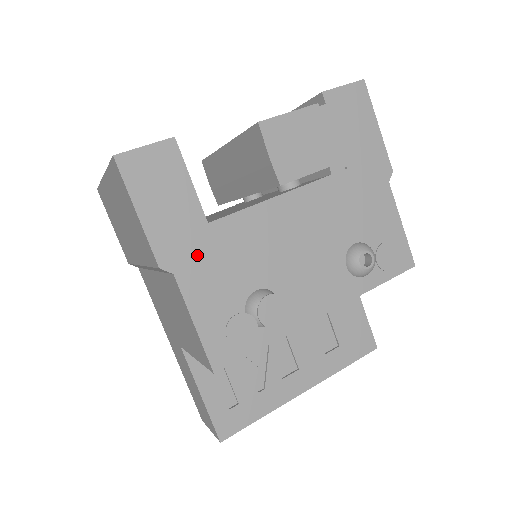
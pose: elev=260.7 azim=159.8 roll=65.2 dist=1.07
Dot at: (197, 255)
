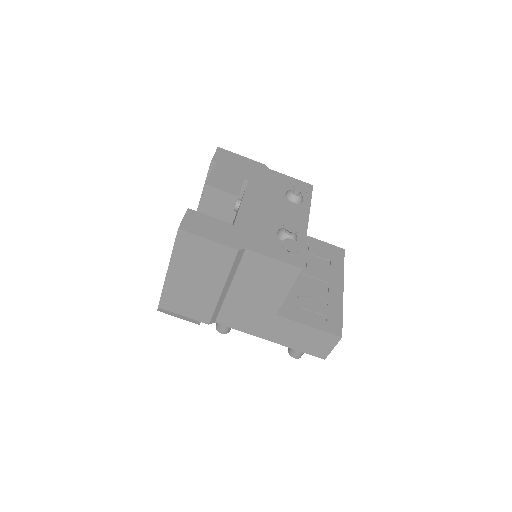
Dot at: (244, 237)
